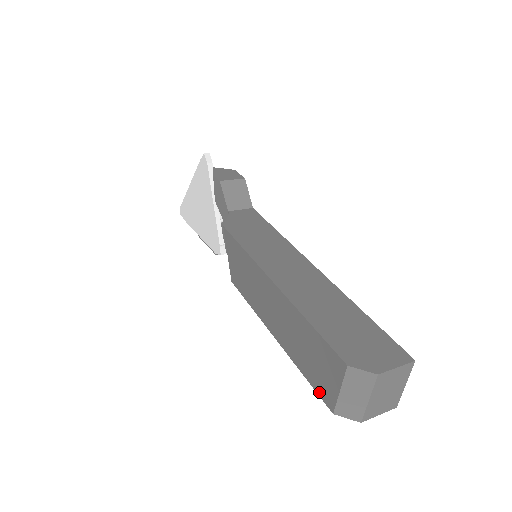
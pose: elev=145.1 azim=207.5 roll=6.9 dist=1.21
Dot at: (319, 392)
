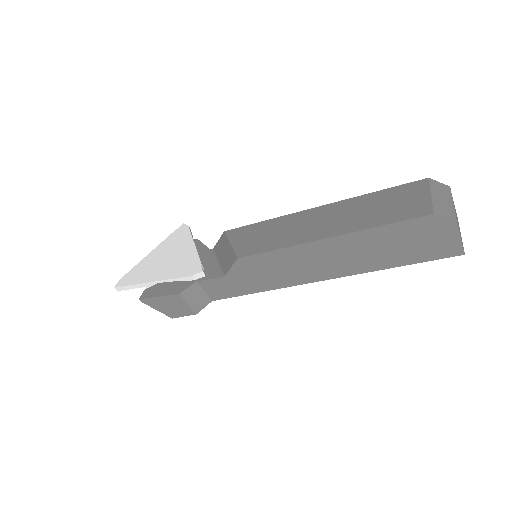
Dot at: (408, 217)
